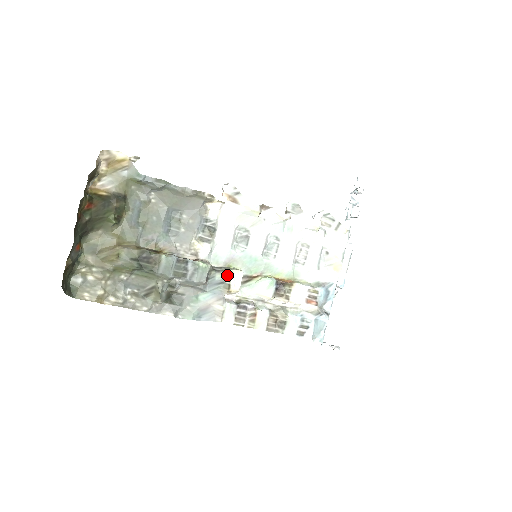
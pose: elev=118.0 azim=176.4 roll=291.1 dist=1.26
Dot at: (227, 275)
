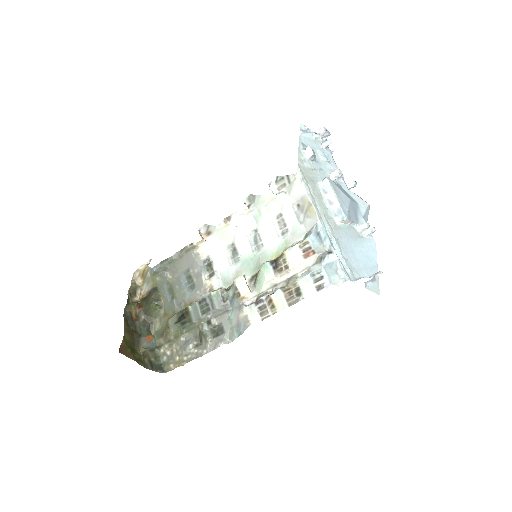
Dot at: (234, 287)
